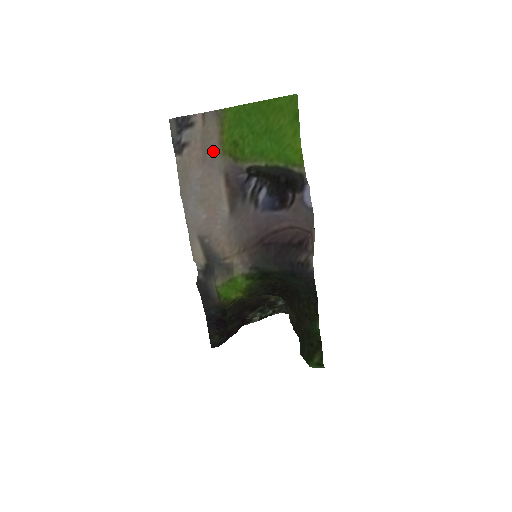
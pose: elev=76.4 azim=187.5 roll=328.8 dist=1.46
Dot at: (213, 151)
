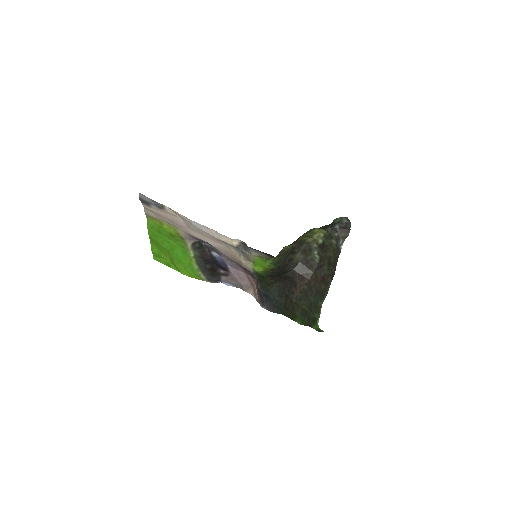
Dot at: (171, 223)
